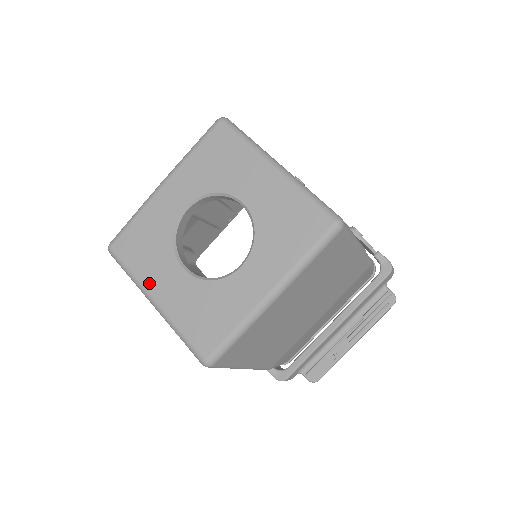
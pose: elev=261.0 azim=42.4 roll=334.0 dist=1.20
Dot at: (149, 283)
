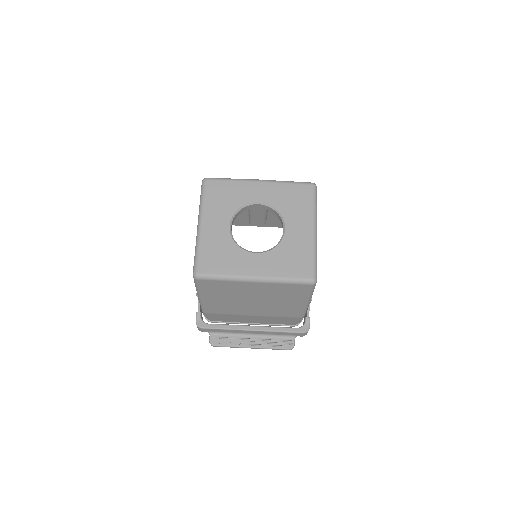
Dot at: (207, 215)
